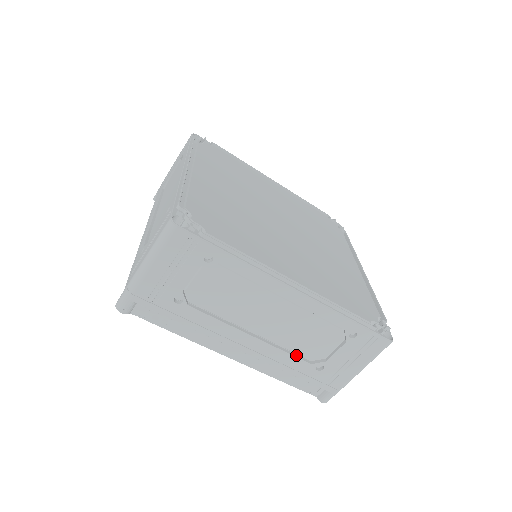
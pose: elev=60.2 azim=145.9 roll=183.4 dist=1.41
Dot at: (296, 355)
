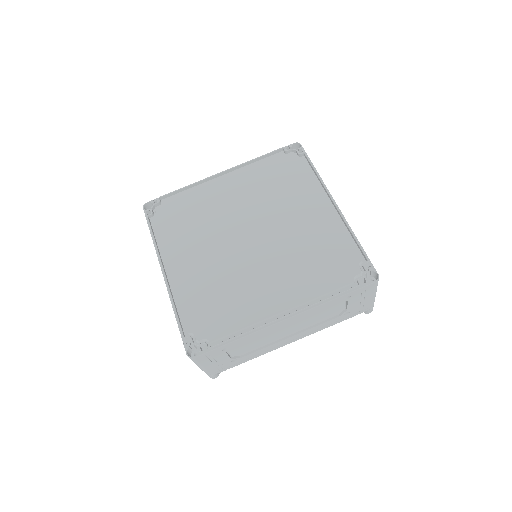
Dot at: (326, 320)
